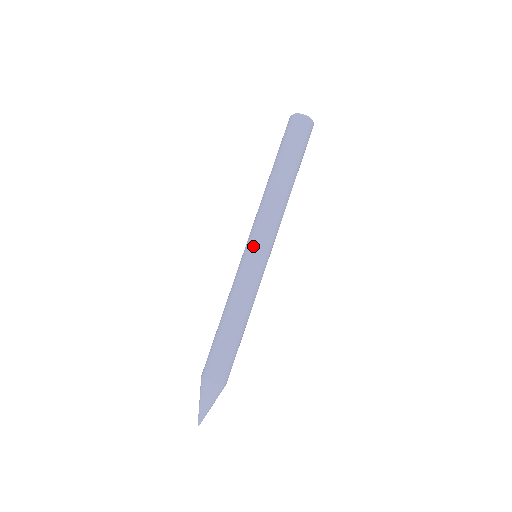
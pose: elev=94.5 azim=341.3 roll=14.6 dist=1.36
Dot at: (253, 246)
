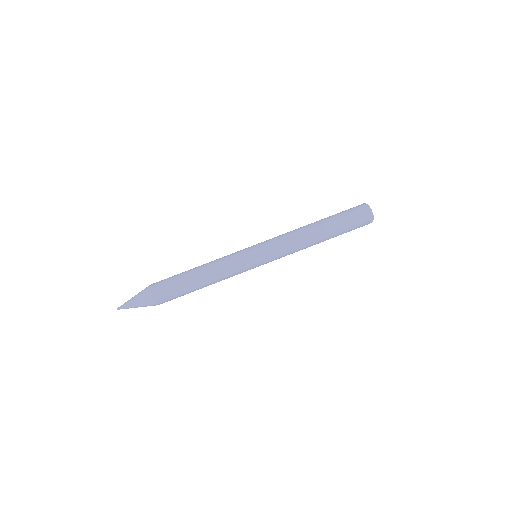
Dot at: (261, 250)
